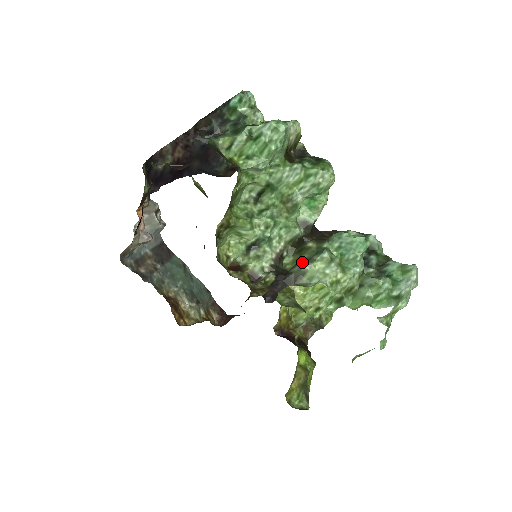
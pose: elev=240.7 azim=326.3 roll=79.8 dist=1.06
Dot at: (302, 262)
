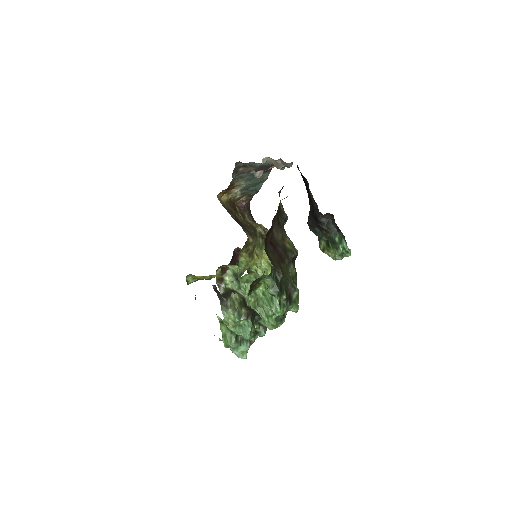
Dot at: (235, 305)
